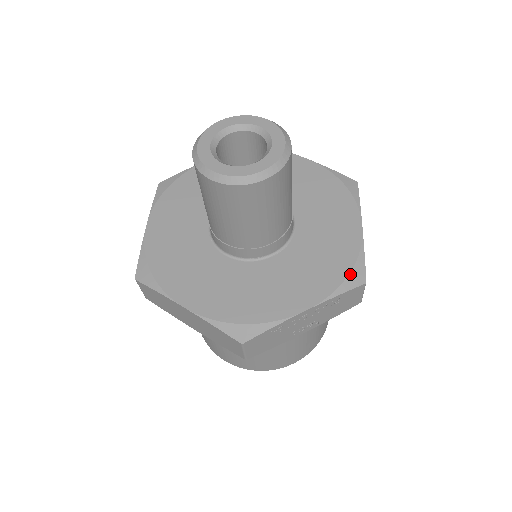
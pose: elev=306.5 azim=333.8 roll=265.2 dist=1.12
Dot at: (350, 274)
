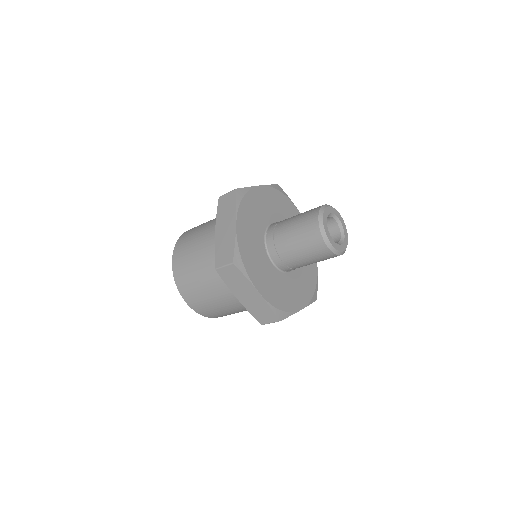
Dot at: (314, 294)
